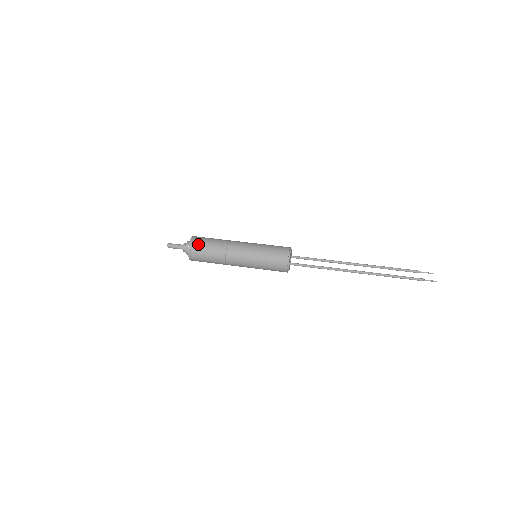
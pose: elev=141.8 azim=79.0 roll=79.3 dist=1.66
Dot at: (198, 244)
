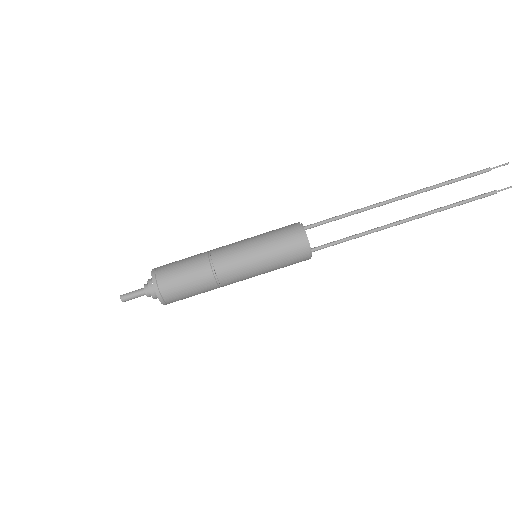
Dot at: (173, 297)
